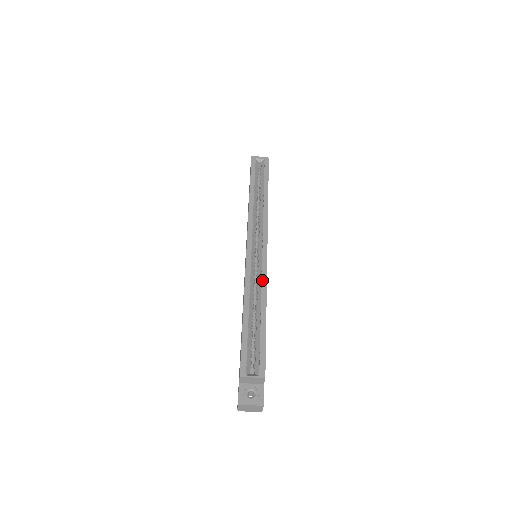
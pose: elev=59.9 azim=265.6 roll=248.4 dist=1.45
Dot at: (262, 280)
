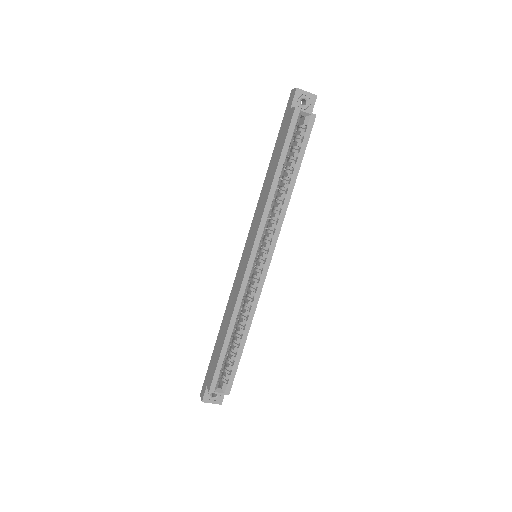
Dot at: (253, 302)
